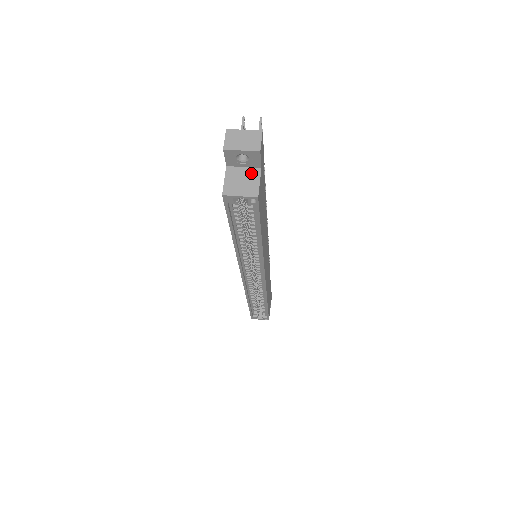
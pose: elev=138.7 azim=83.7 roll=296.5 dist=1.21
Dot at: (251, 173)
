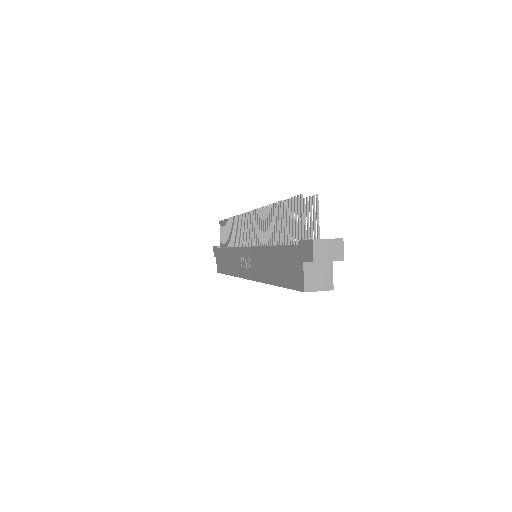
Dot at: (325, 267)
